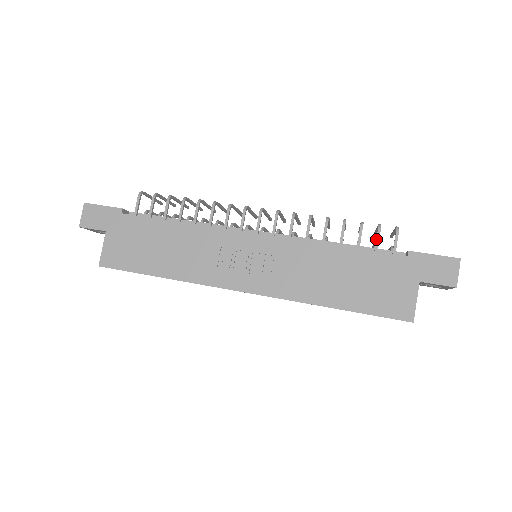
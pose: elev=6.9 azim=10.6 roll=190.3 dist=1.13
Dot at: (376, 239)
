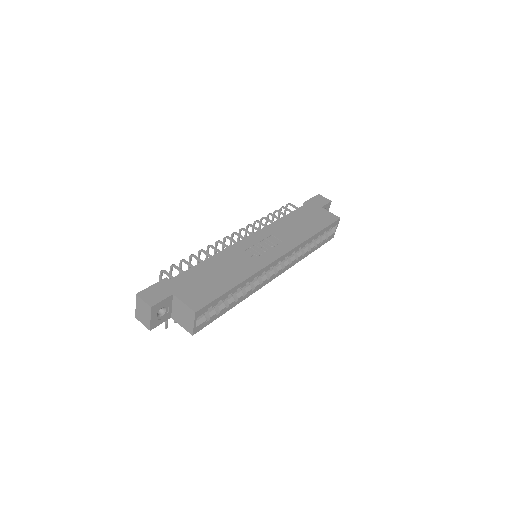
Dot at: (288, 210)
